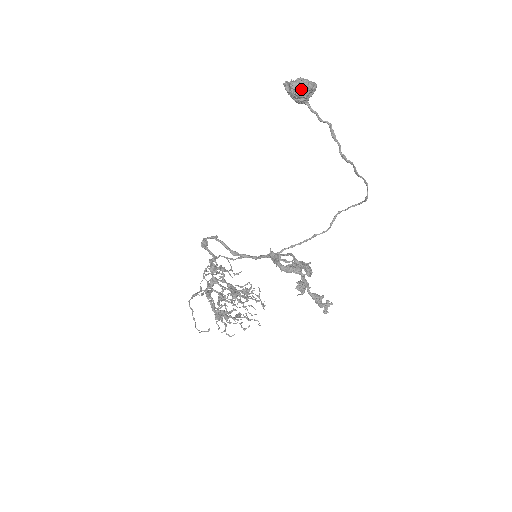
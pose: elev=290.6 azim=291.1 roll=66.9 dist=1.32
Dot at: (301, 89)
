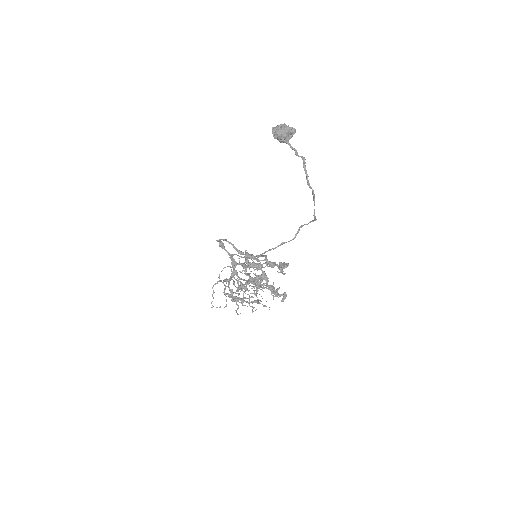
Dot at: (278, 133)
